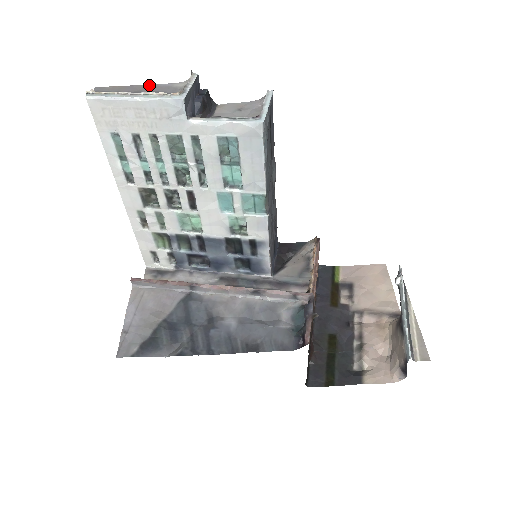
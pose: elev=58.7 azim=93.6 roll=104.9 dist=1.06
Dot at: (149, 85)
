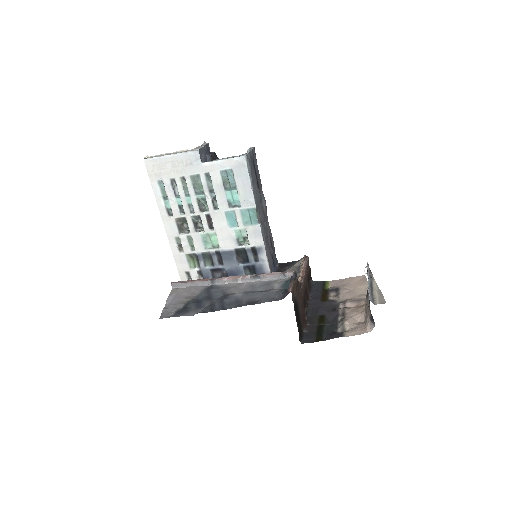
Dot at: occluded
